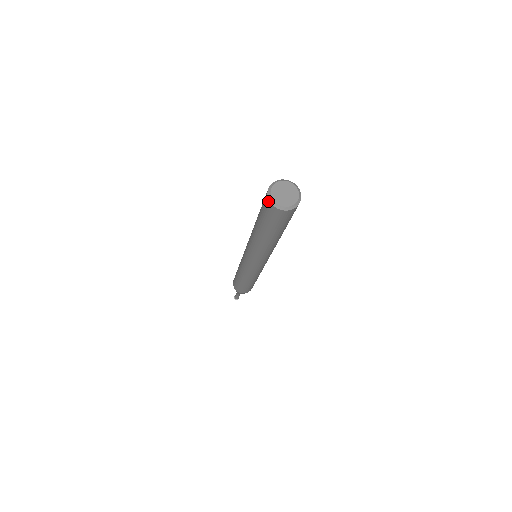
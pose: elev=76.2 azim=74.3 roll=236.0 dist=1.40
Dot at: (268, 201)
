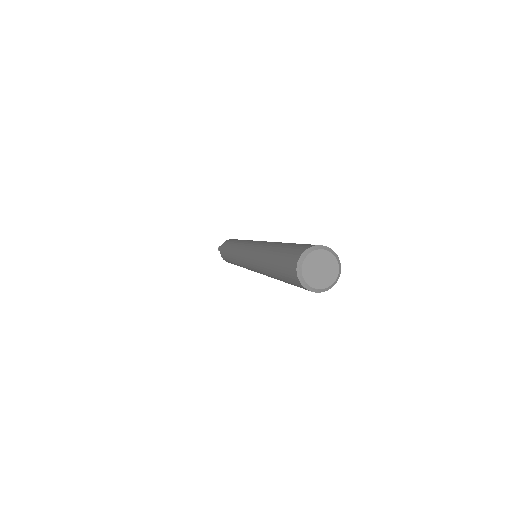
Dot at: (295, 269)
